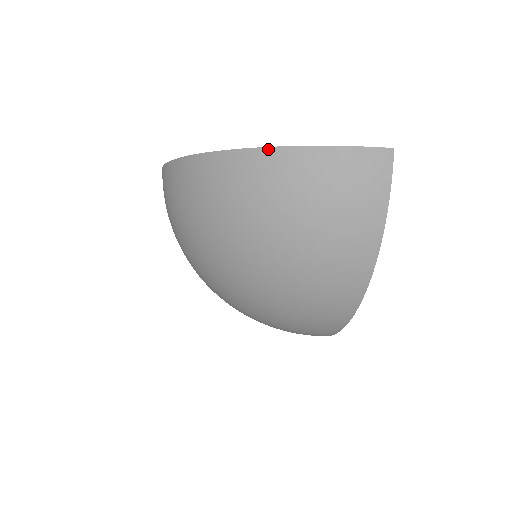
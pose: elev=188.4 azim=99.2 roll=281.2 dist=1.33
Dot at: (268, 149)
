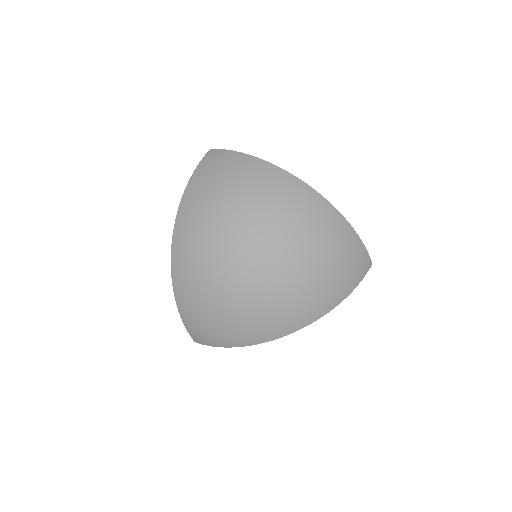
Dot at: (335, 209)
